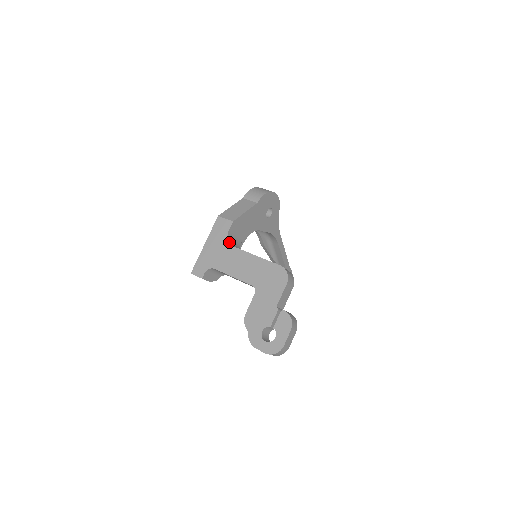
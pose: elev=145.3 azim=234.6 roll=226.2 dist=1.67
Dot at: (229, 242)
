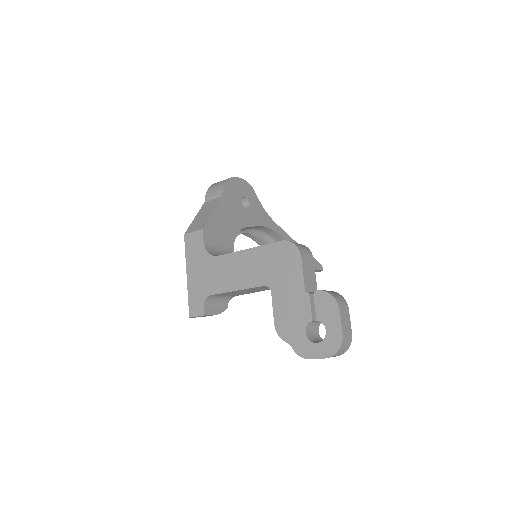
Dot at: (211, 254)
